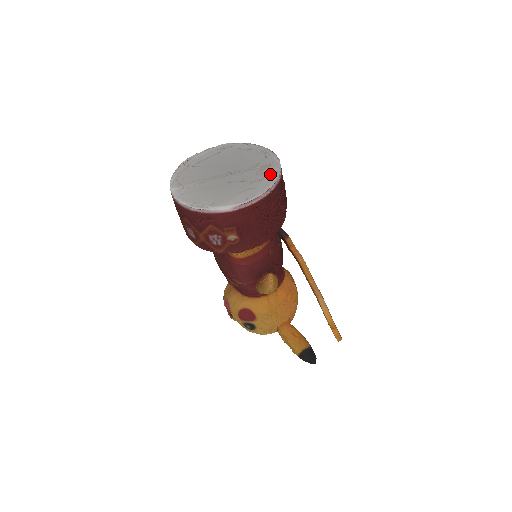
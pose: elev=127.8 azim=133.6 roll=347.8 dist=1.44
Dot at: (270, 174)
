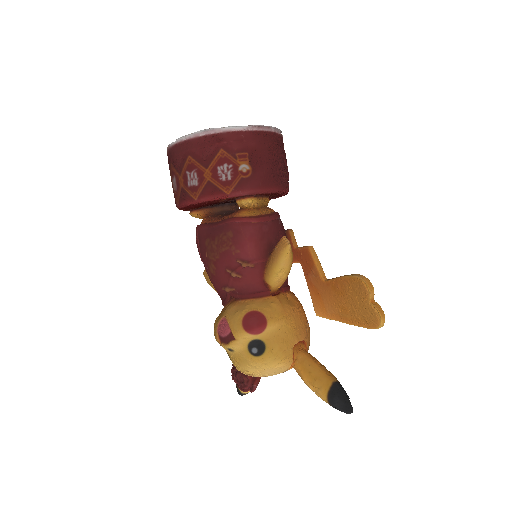
Dot at: occluded
